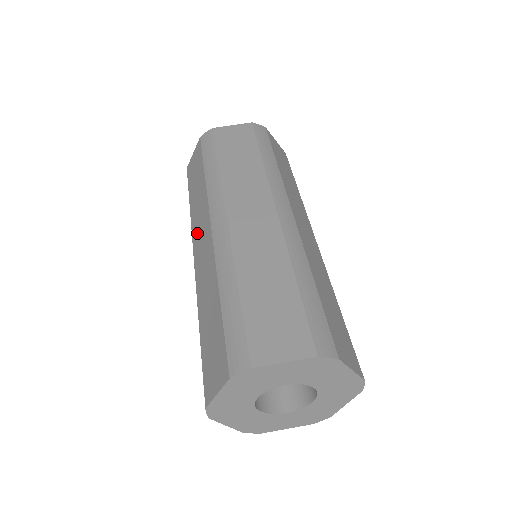
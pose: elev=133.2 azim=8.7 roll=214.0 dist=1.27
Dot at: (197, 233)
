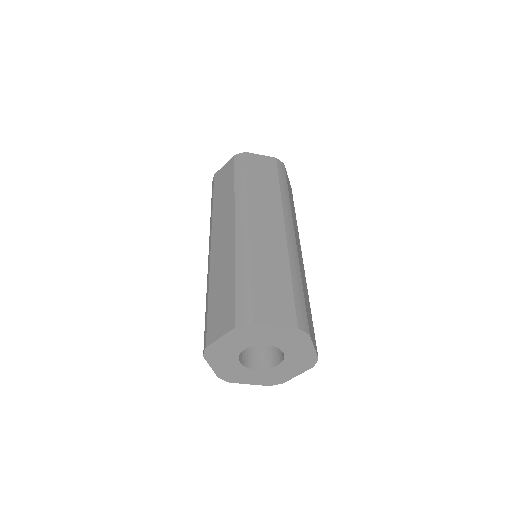
Dot at: occluded
